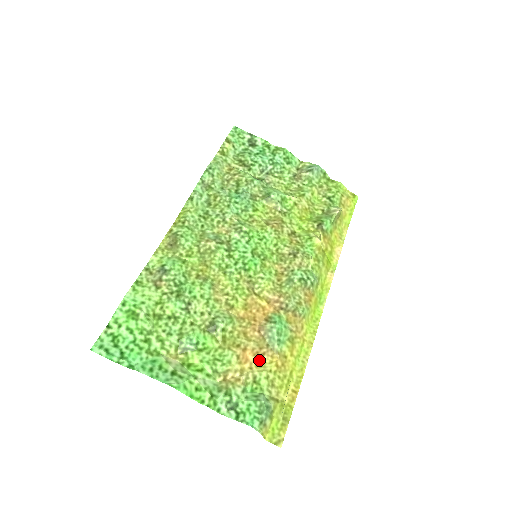
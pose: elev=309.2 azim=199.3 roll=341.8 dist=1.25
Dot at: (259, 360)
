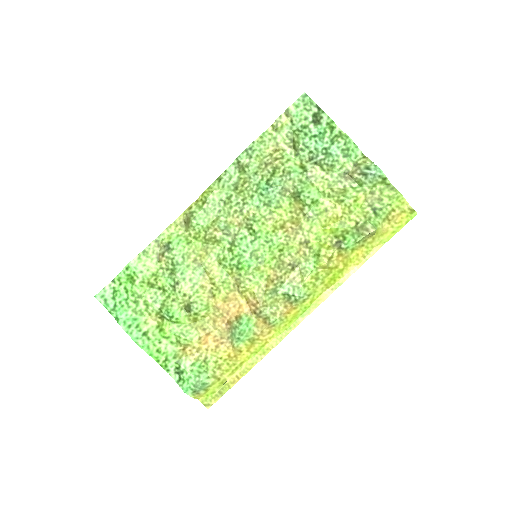
Dot at: (216, 346)
